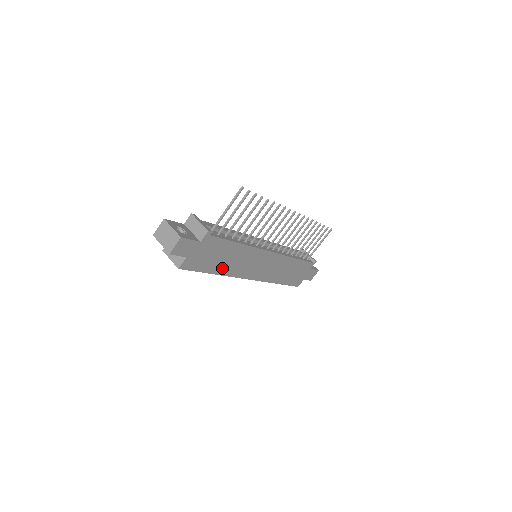
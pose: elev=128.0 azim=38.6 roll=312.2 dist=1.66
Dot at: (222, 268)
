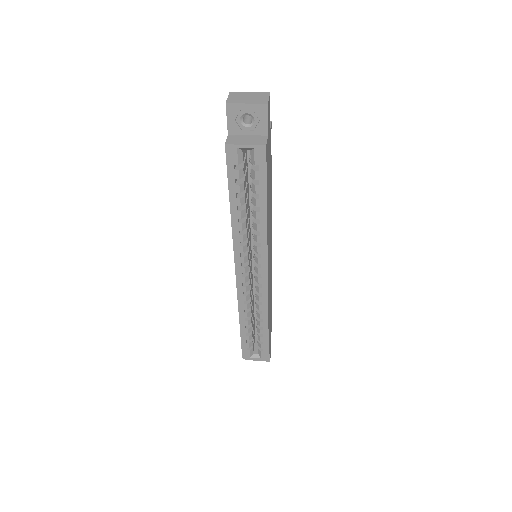
Dot at: occluded
